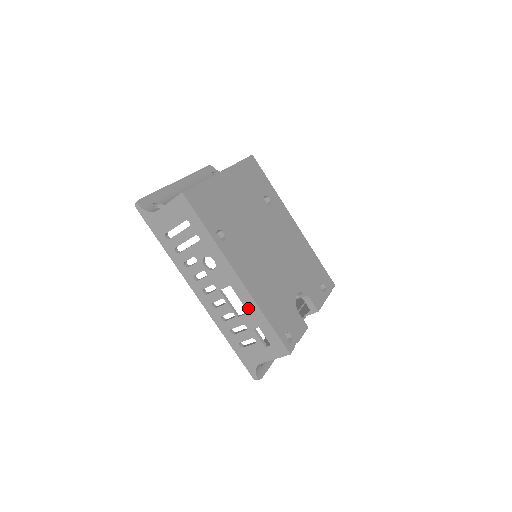
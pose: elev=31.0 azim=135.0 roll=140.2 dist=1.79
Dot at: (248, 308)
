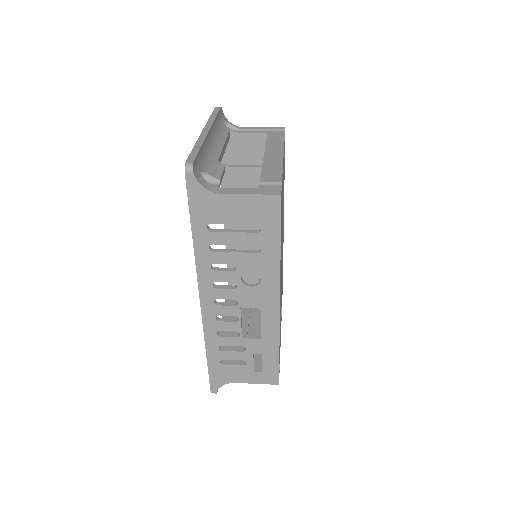
Dot at: (265, 335)
